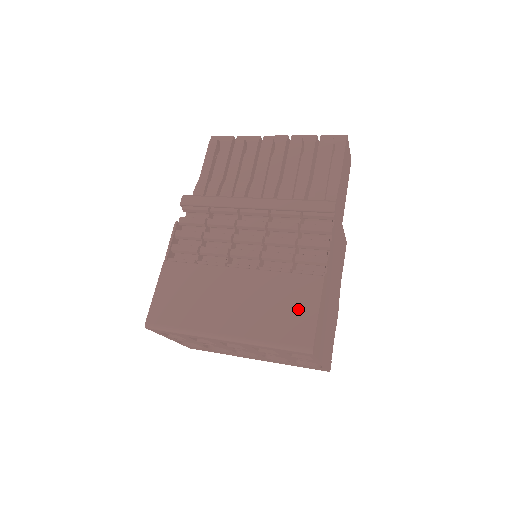
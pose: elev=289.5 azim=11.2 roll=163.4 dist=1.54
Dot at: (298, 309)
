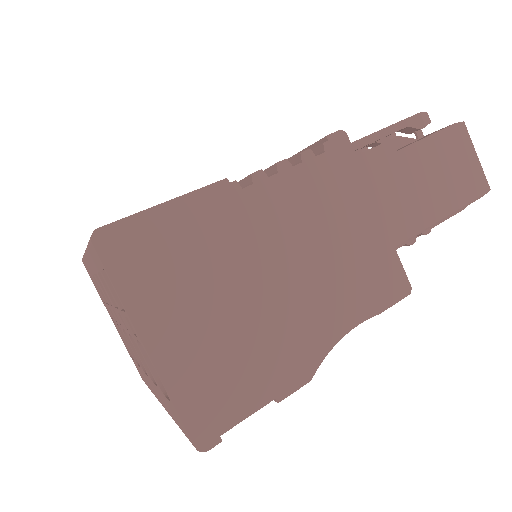
Dot at: occluded
